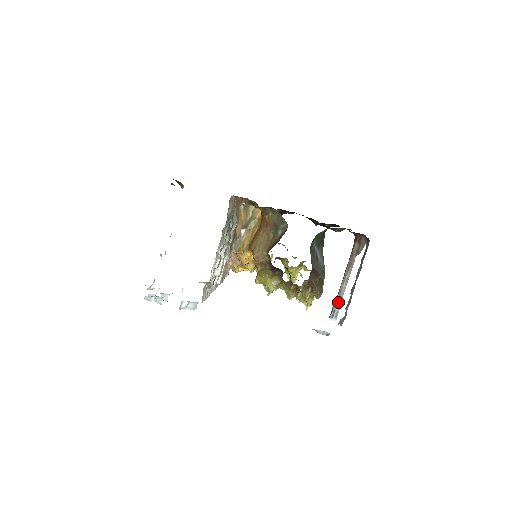
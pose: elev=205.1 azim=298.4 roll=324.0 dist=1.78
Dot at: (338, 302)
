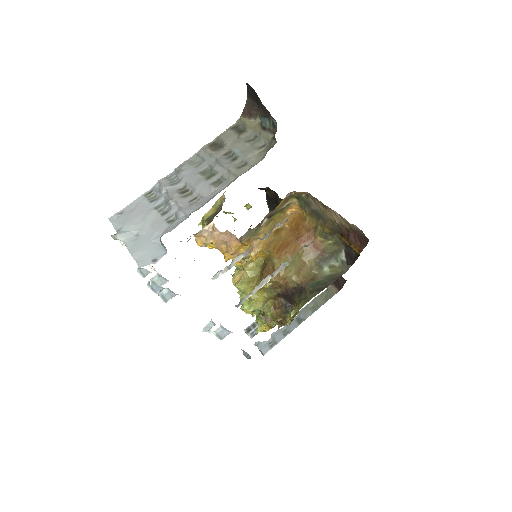
Dot at: occluded
